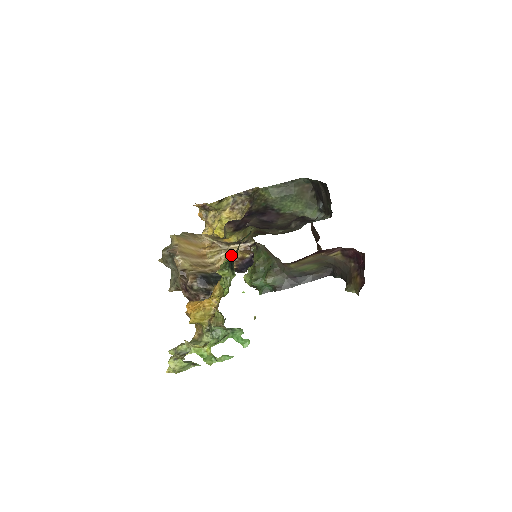
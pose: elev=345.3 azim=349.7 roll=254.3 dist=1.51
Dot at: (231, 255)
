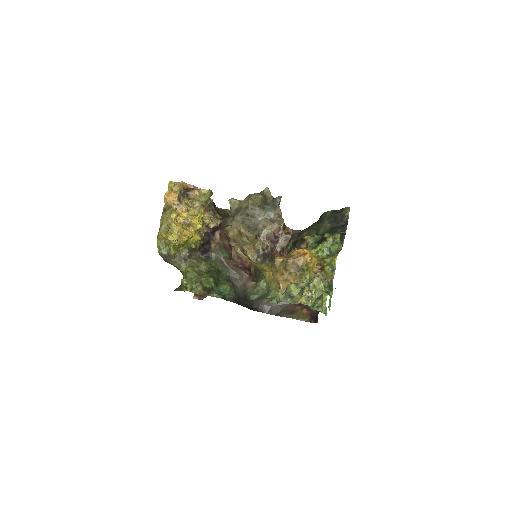
Dot at: (345, 229)
